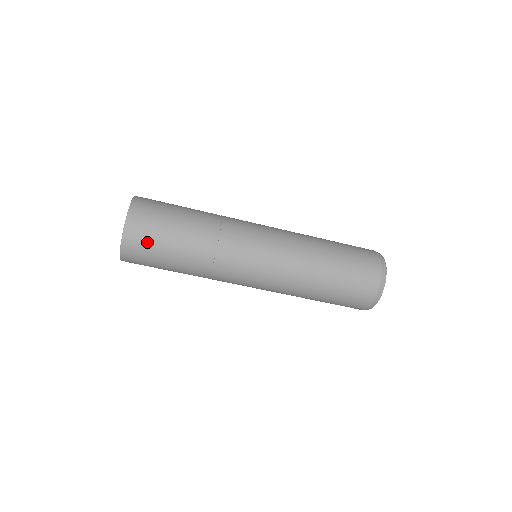
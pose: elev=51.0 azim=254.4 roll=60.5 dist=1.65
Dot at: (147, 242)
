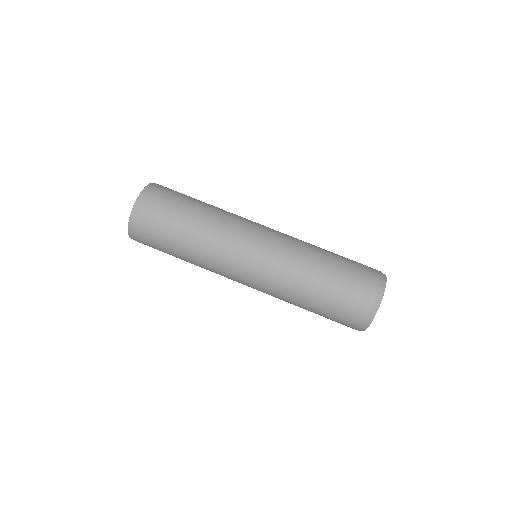
Dot at: (150, 225)
